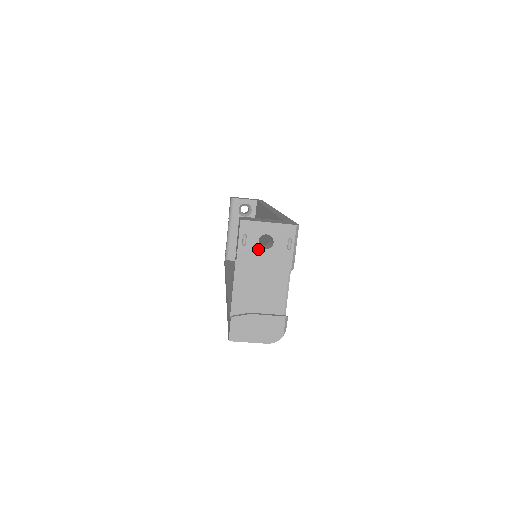
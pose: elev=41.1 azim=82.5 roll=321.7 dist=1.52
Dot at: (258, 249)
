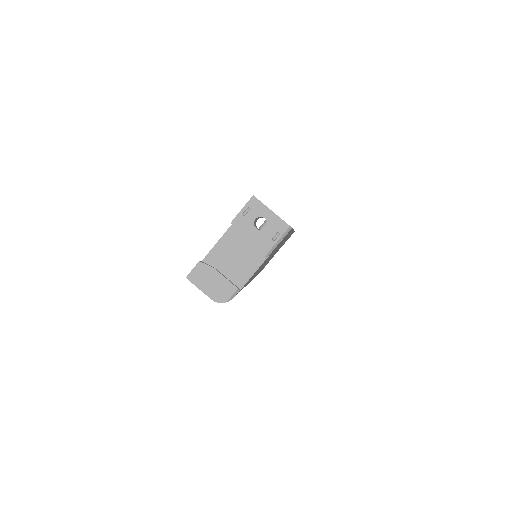
Dot at: (251, 225)
